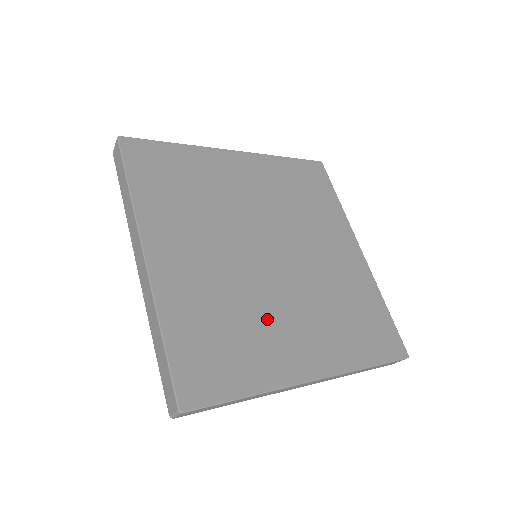
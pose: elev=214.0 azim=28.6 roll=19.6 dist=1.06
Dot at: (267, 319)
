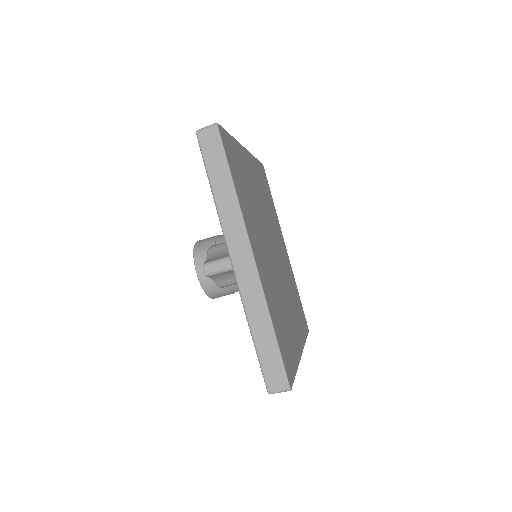
Dot at: (257, 226)
